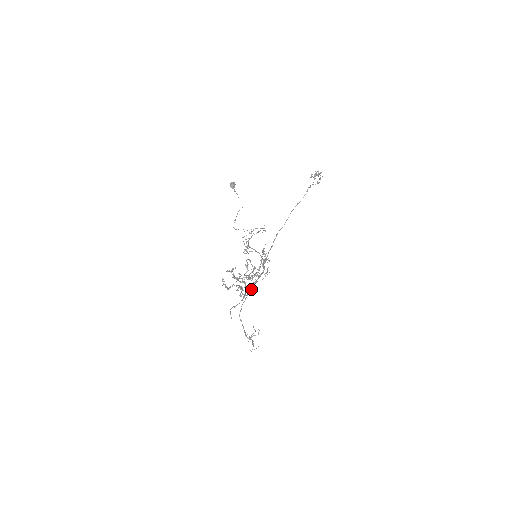
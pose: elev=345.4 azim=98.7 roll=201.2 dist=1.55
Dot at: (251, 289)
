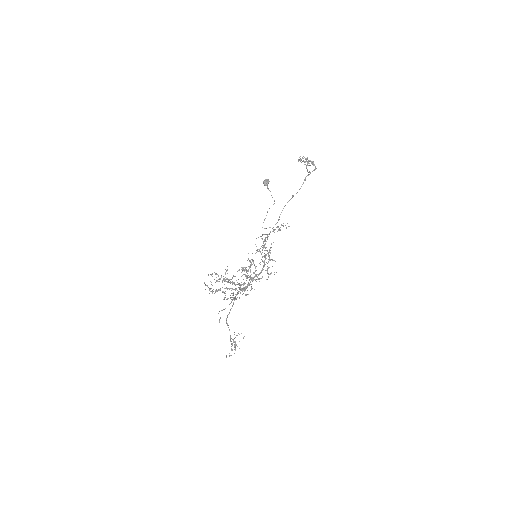
Dot at: occluded
